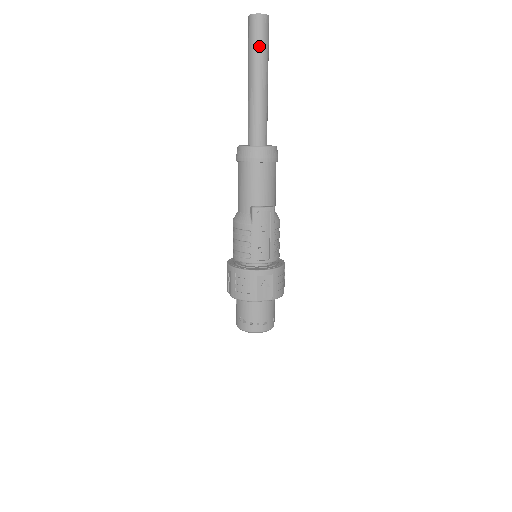
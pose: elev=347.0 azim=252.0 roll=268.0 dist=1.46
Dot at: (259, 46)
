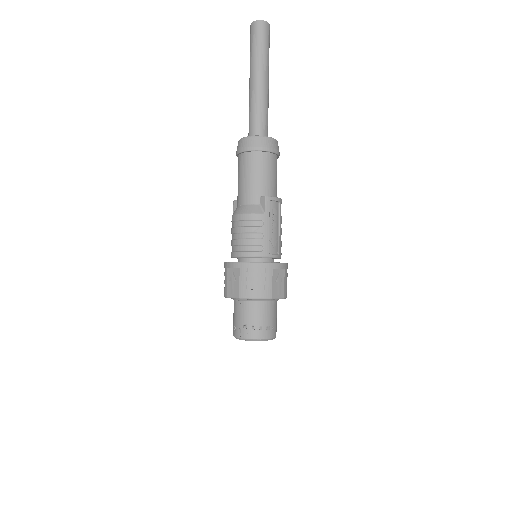
Dot at: (265, 48)
